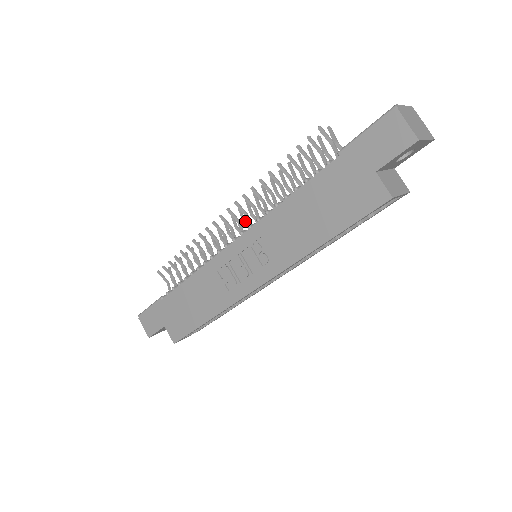
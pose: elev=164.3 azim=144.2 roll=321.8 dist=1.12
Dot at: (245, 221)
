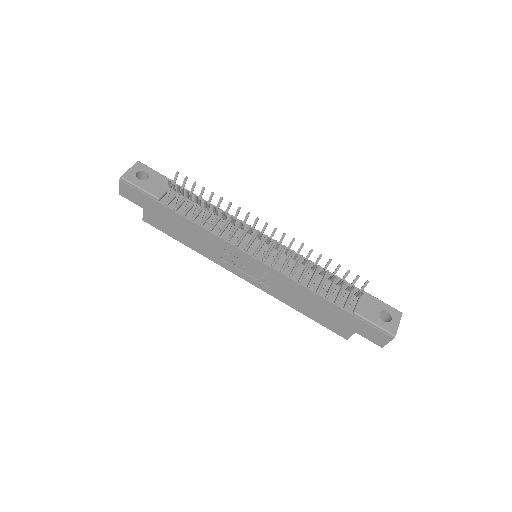
Dot at: occluded
